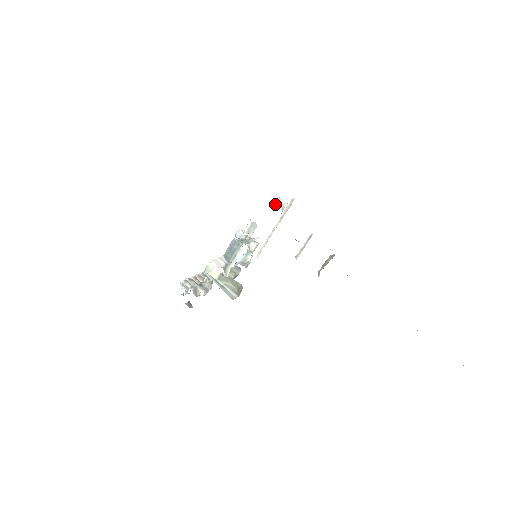
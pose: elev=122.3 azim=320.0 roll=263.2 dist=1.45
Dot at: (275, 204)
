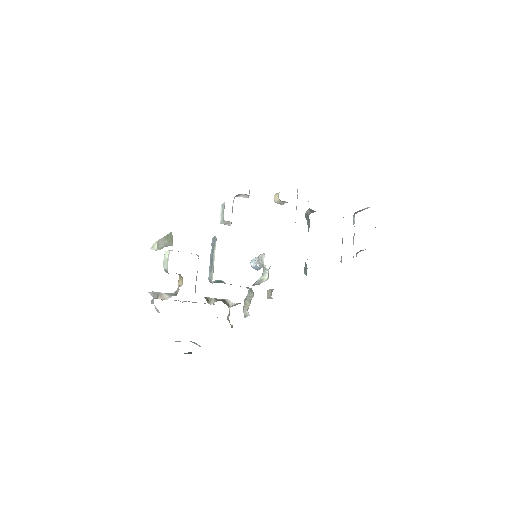
Dot at: (274, 201)
